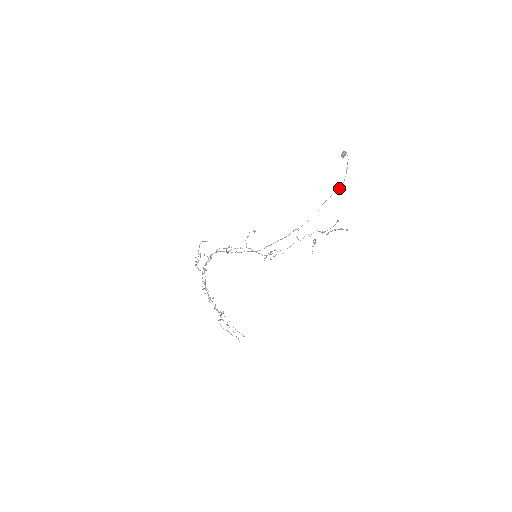
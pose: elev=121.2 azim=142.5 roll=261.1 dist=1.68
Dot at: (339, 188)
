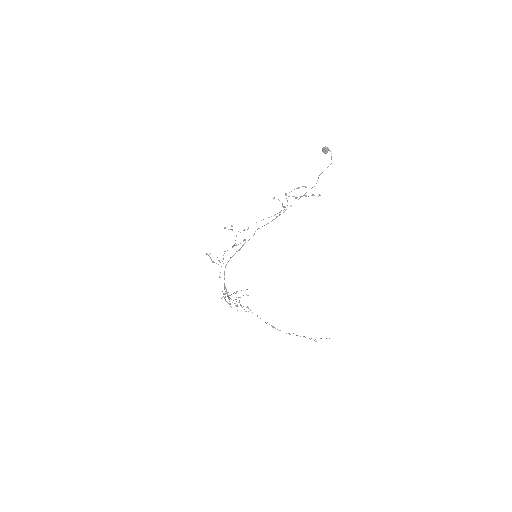
Dot at: occluded
